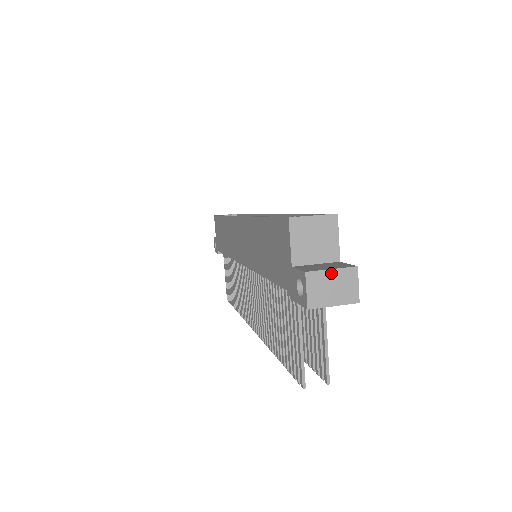
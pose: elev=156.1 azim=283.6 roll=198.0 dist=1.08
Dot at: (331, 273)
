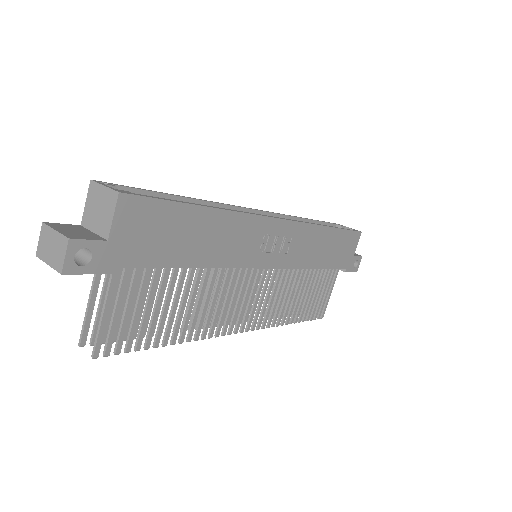
Dot at: (54, 233)
